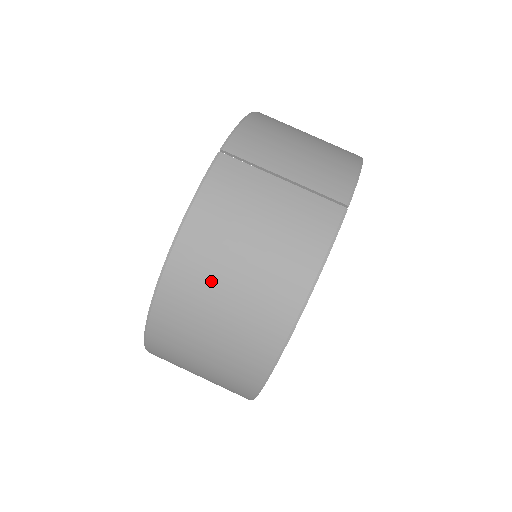
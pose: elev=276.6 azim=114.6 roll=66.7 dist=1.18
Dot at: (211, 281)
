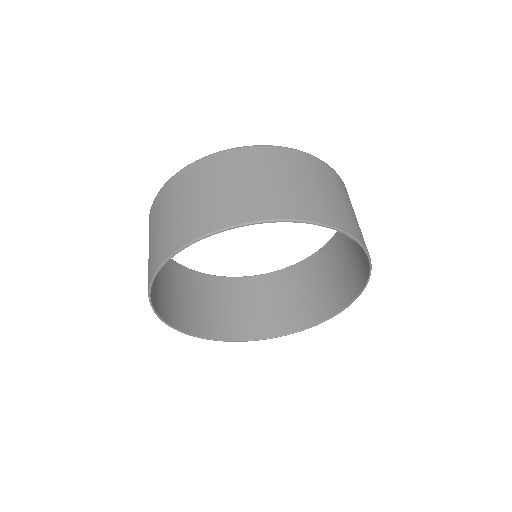
Dot at: (246, 170)
